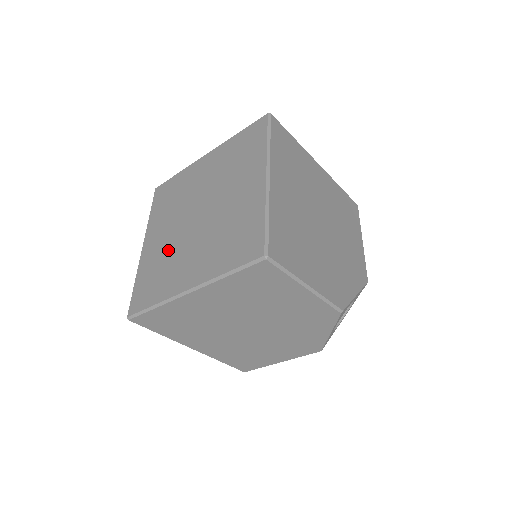
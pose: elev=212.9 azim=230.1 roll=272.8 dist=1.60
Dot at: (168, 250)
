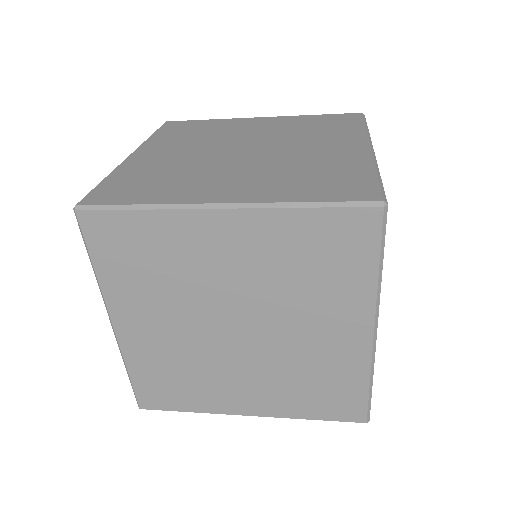
Dot at: (187, 357)
